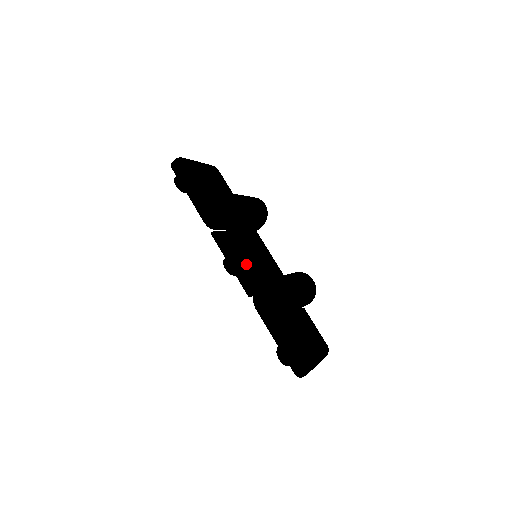
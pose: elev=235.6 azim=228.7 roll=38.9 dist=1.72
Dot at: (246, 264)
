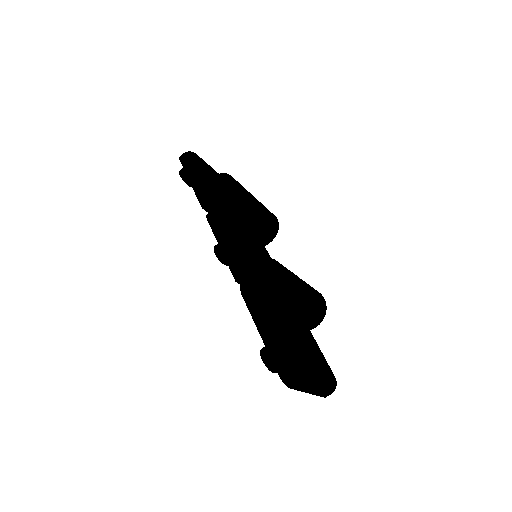
Dot at: (239, 247)
